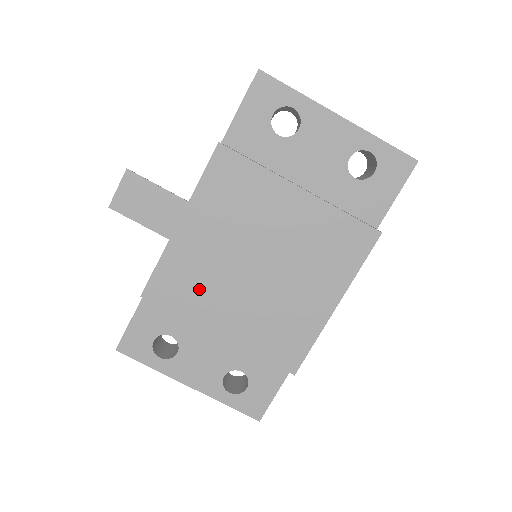
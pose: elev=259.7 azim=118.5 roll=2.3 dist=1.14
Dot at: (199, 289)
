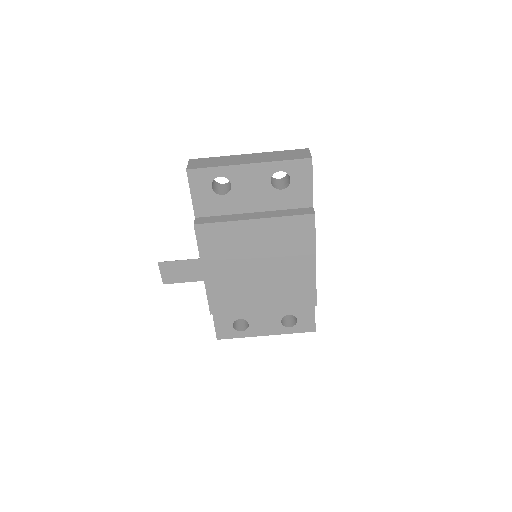
Dot at: (237, 295)
